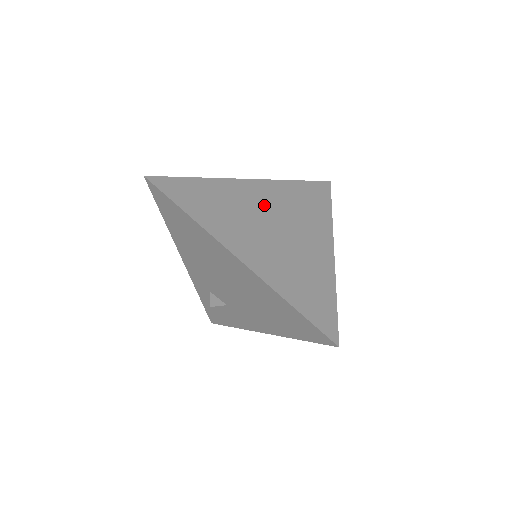
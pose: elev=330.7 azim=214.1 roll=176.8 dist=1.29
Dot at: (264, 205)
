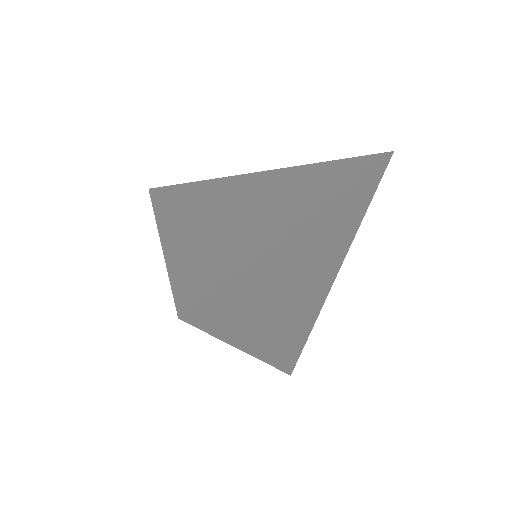
Dot at: (305, 257)
